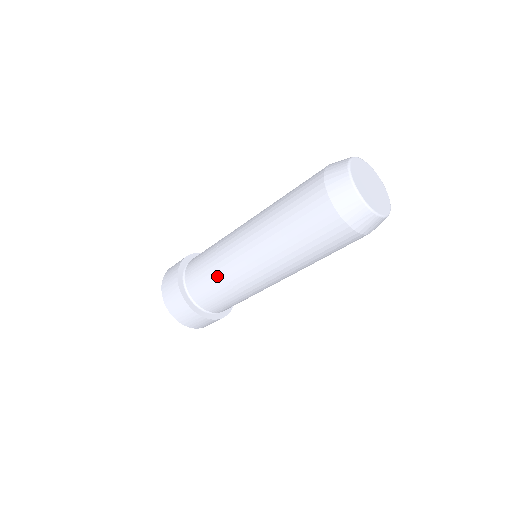
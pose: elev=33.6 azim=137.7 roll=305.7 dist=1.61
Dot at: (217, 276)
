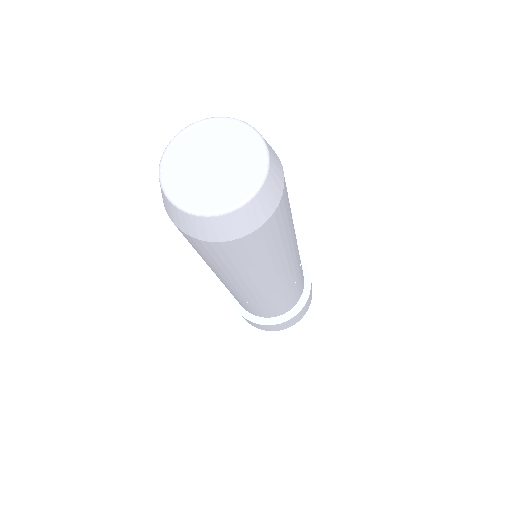
Dot at: (241, 301)
